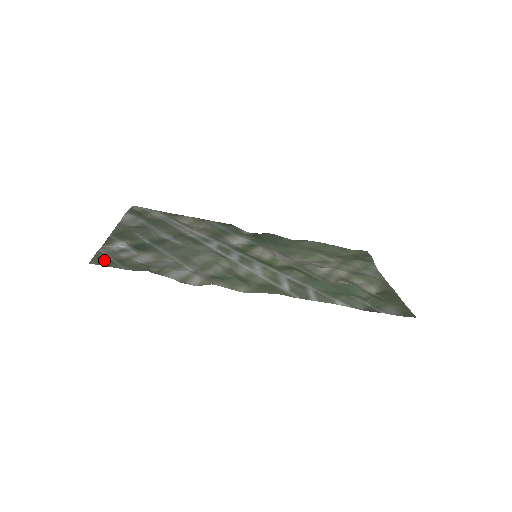
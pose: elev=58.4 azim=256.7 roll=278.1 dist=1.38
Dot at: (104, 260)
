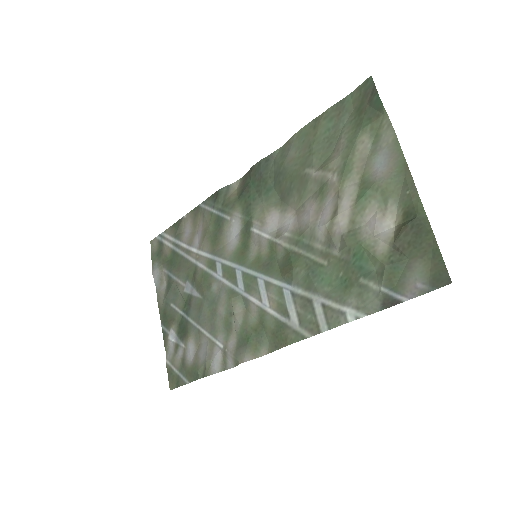
Dot at: (174, 379)
